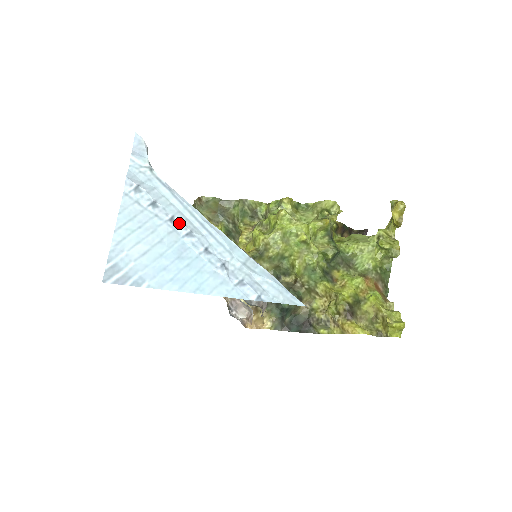
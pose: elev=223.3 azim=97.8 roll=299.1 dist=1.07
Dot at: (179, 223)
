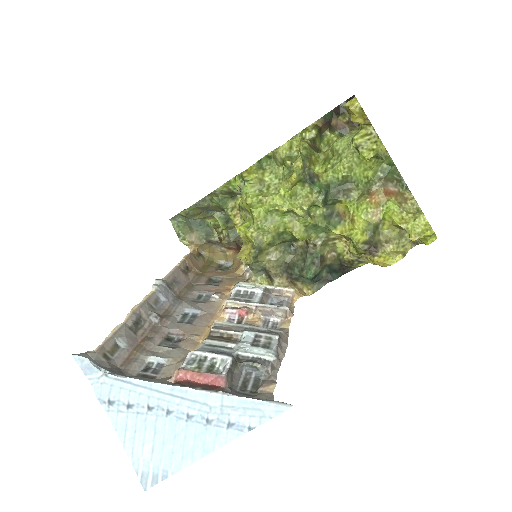
Dot at: (156, 408)
